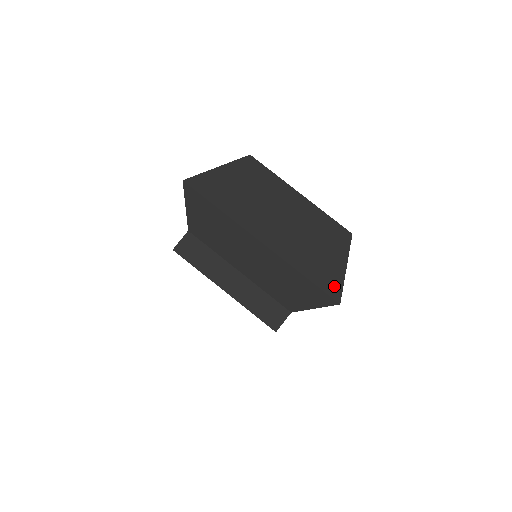
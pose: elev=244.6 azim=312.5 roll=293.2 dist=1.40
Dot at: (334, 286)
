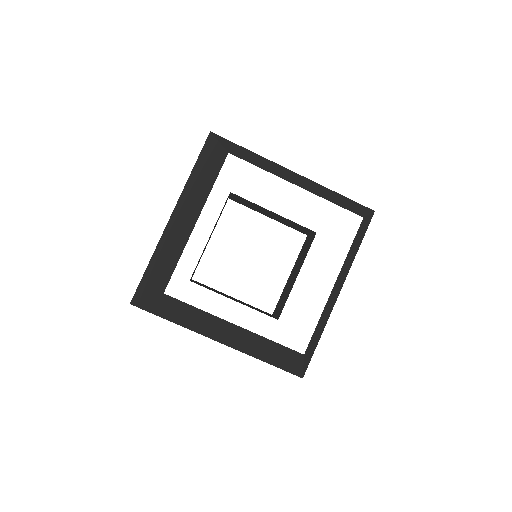
Dot at: (294, 371)
